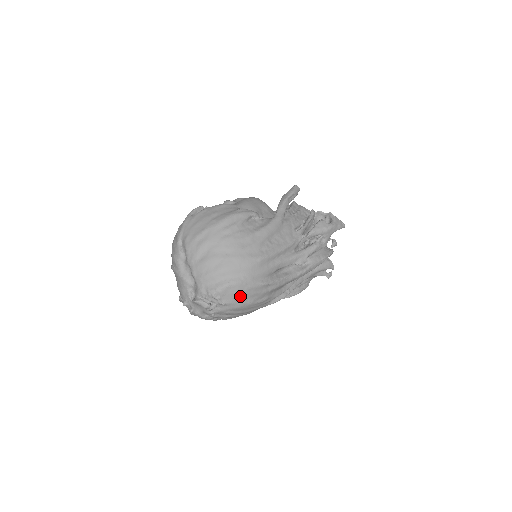
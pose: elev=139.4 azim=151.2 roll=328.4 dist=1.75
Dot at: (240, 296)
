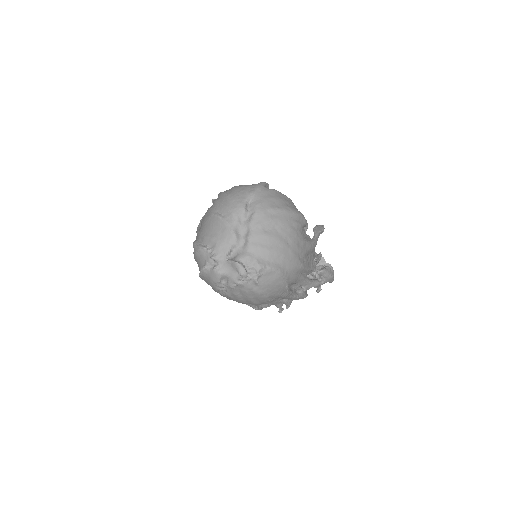
Dot at: (271, 285)
